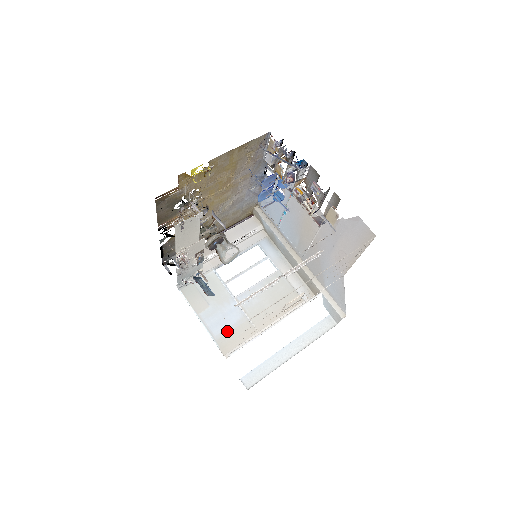
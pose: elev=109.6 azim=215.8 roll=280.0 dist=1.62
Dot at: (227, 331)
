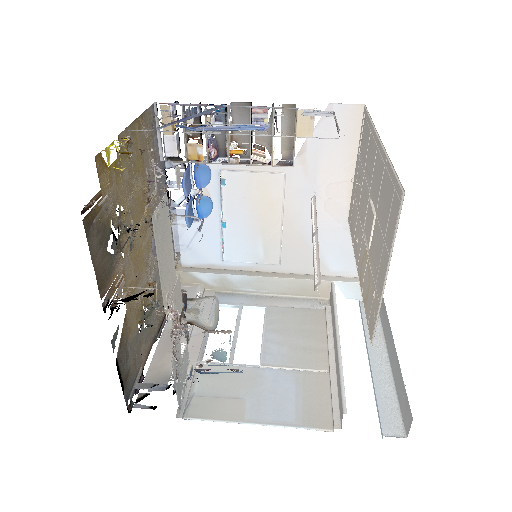
Dot at: (299, 403)
